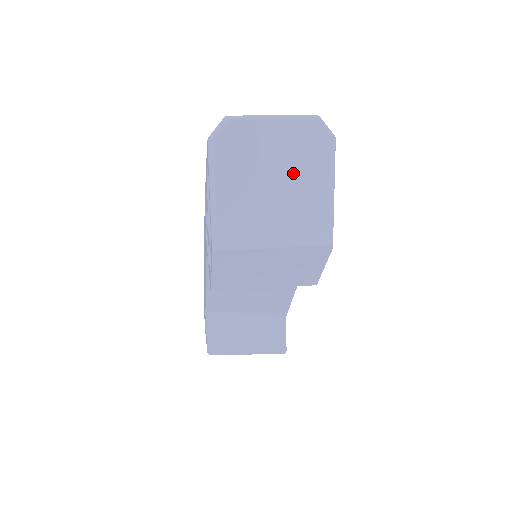
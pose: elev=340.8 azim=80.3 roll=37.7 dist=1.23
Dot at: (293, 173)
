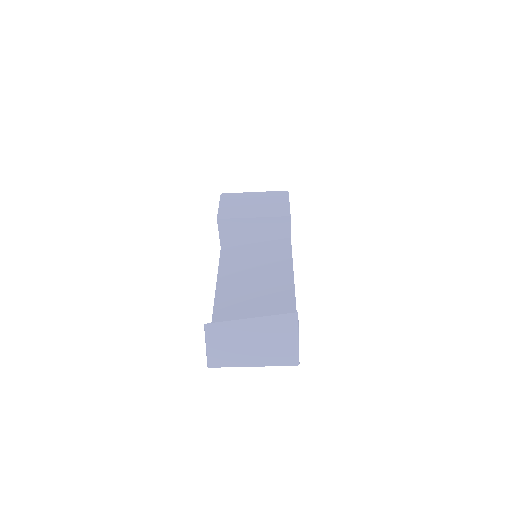
Dot at: occluded
